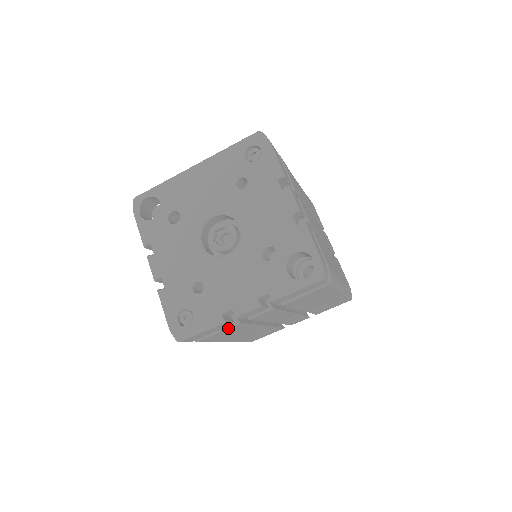
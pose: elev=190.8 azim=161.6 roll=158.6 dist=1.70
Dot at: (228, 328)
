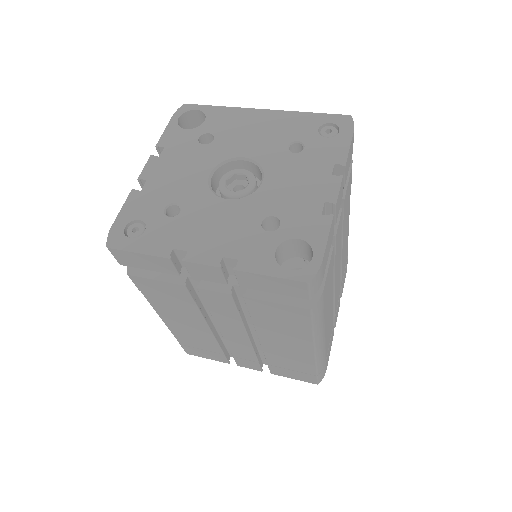
Dot at: (169, 282)
